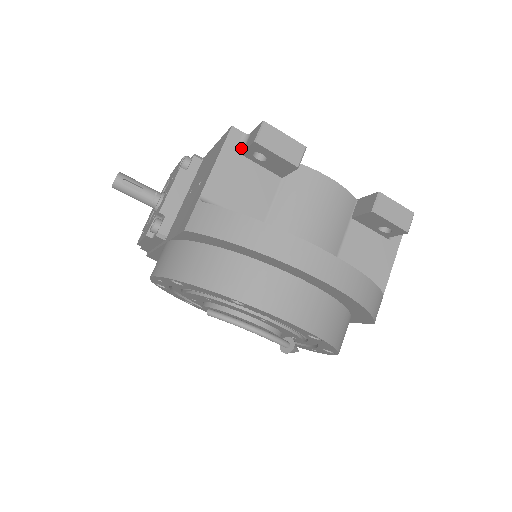
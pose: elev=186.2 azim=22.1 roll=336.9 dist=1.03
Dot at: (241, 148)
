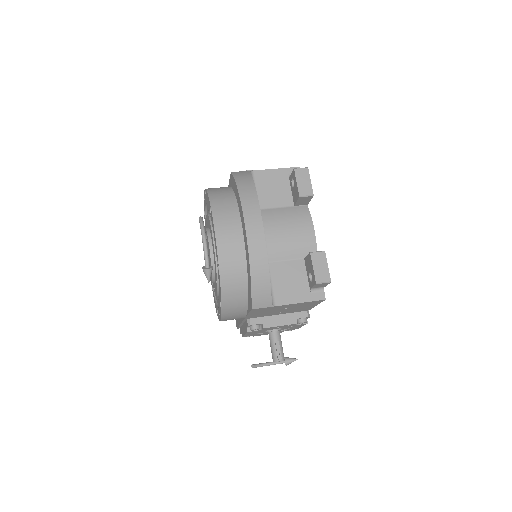
Dot at: occluded
